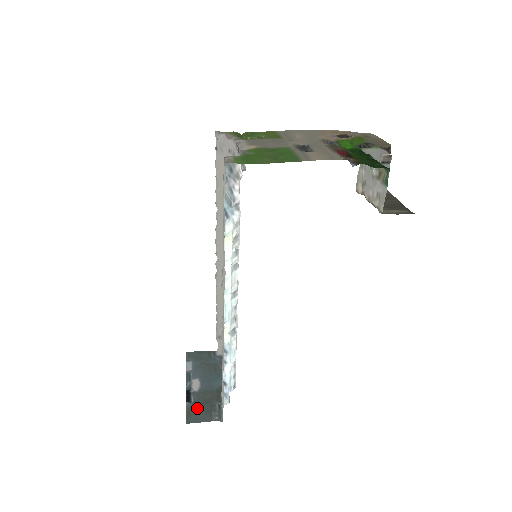
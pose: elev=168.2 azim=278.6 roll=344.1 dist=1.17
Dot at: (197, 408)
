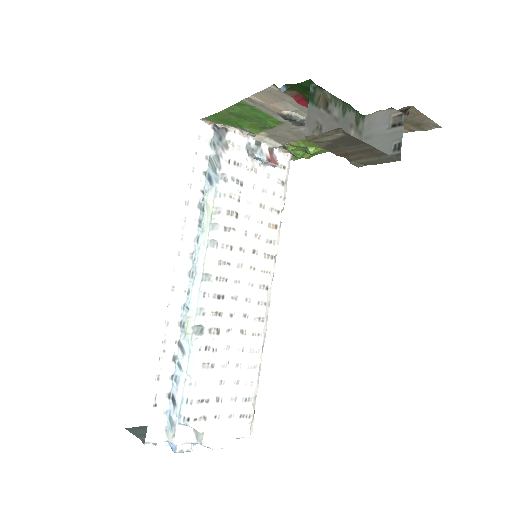
Dot at: occluded
